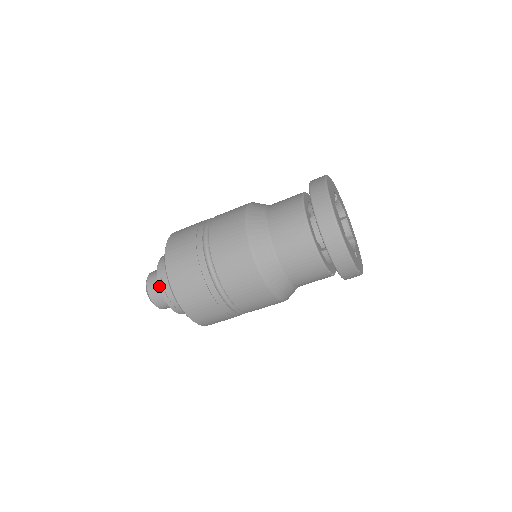
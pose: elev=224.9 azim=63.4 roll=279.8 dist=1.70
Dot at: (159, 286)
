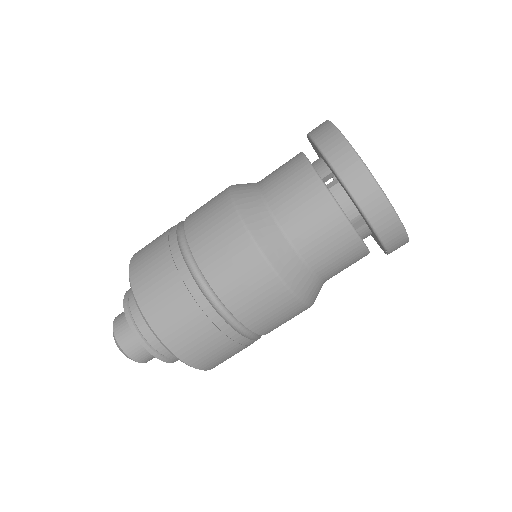
Dot at: (139, 341)
